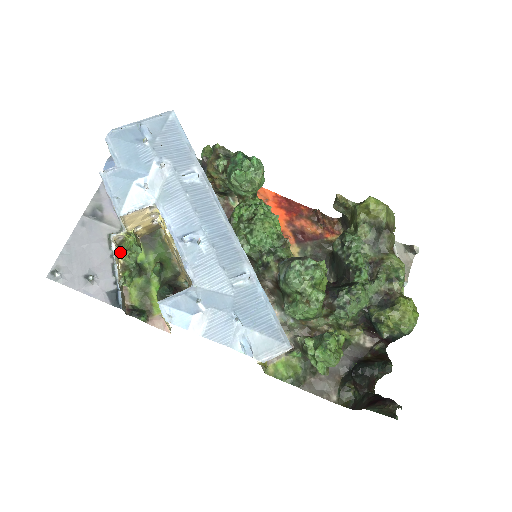
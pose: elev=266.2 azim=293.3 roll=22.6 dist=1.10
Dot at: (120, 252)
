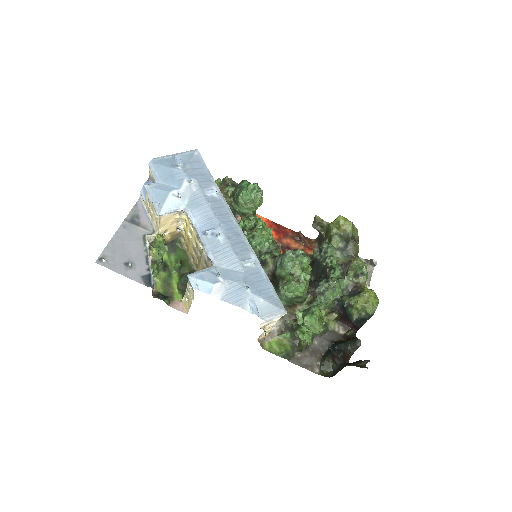
Dot at: (152, 248)
